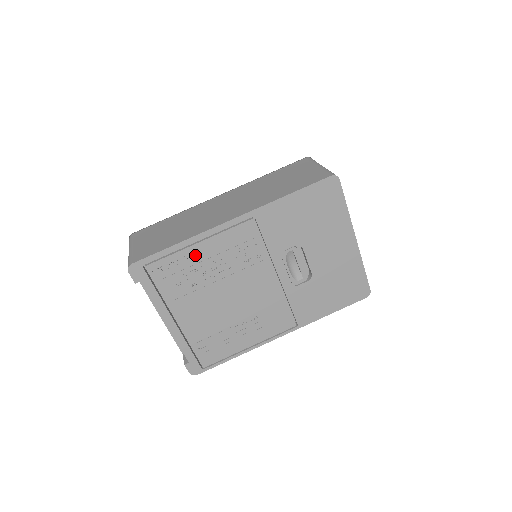
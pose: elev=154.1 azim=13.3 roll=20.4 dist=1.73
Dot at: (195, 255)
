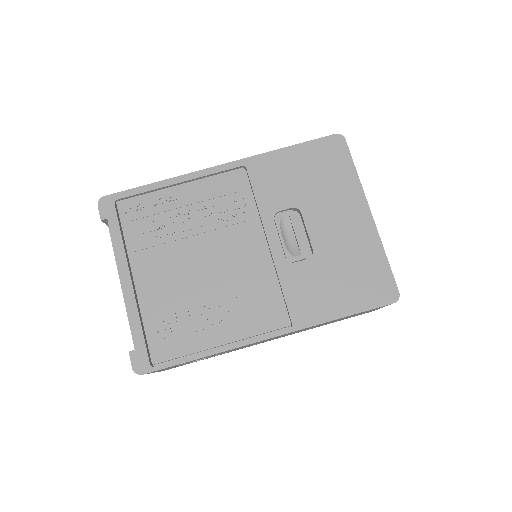
Dot at: (173, 198)
